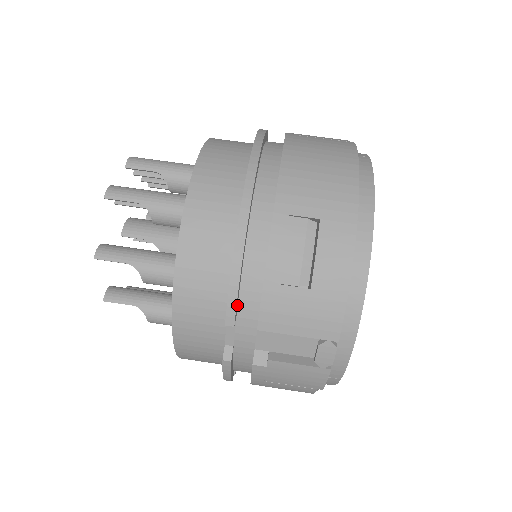
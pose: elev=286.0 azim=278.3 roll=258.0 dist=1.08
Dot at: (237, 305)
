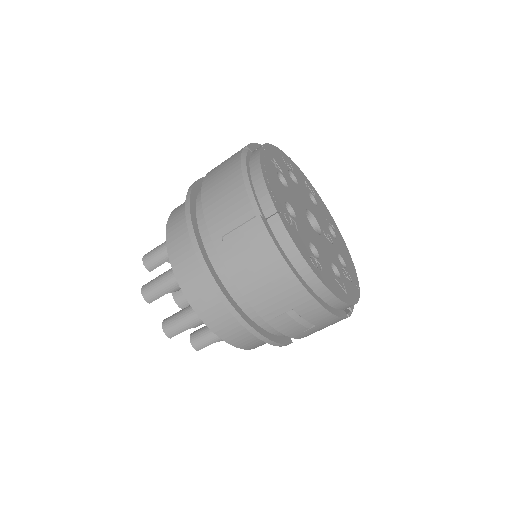
Dot at: (285, 337)
